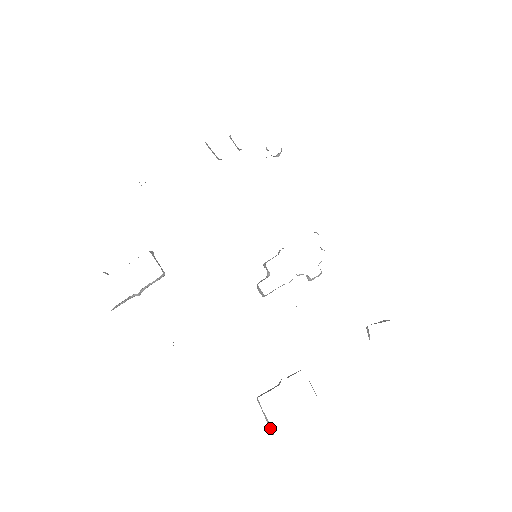
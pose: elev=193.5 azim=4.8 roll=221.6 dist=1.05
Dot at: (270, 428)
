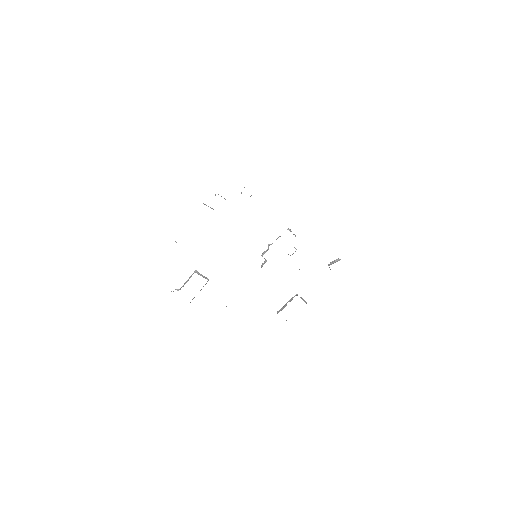
Dot at: occluded
